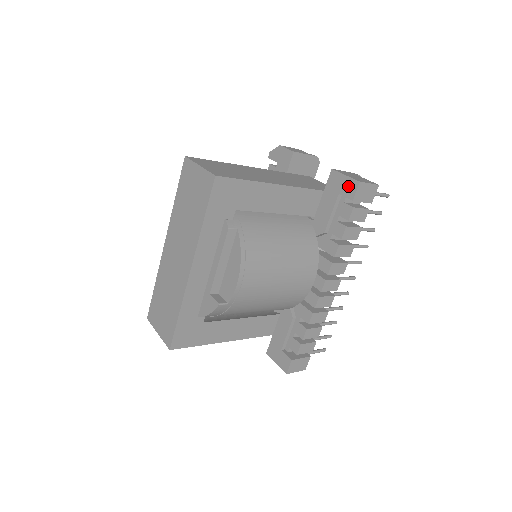
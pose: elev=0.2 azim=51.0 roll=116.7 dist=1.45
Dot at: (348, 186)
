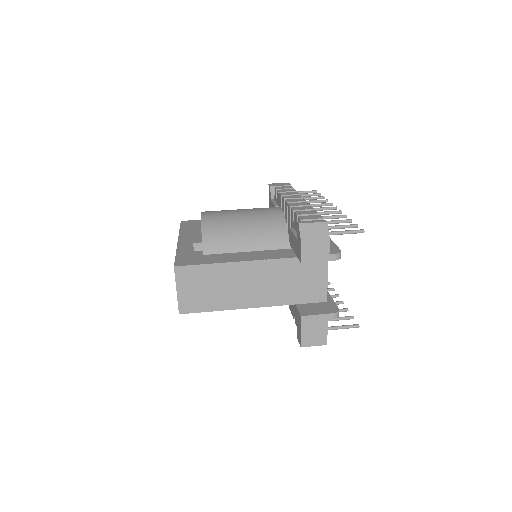
Dot at: (299, 335)
